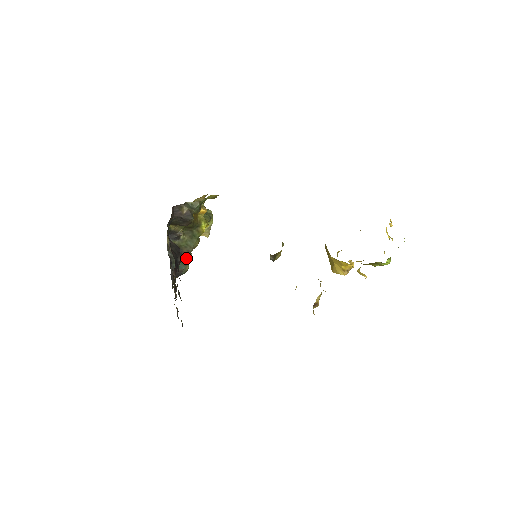
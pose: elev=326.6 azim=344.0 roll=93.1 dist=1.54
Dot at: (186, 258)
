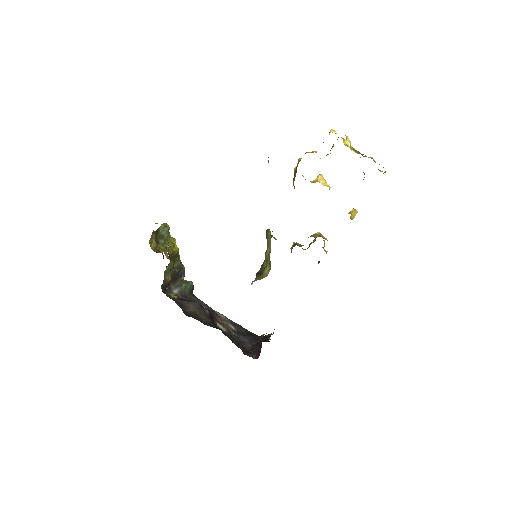
Dot at: occluded
